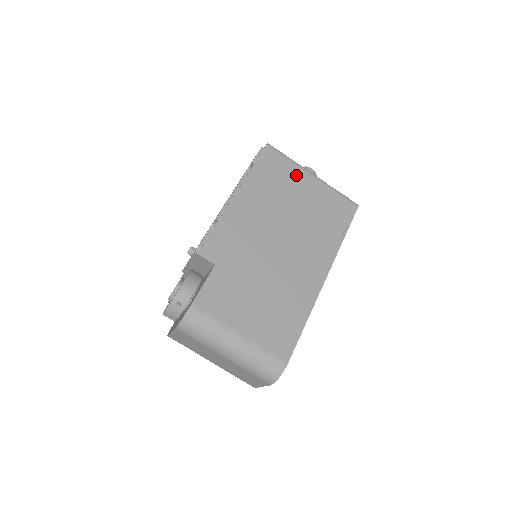
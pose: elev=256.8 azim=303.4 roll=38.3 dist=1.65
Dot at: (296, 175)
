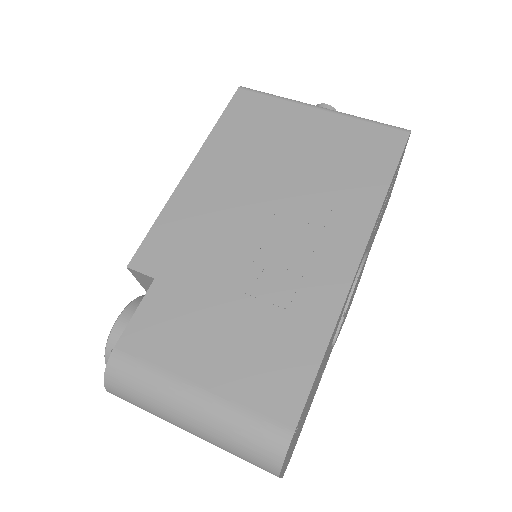
Dot at: (289, 115)
